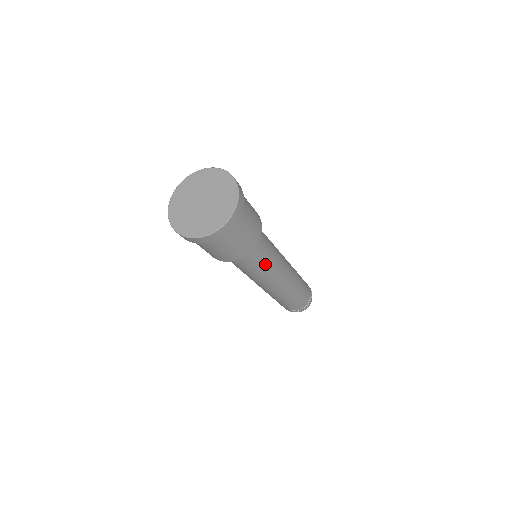
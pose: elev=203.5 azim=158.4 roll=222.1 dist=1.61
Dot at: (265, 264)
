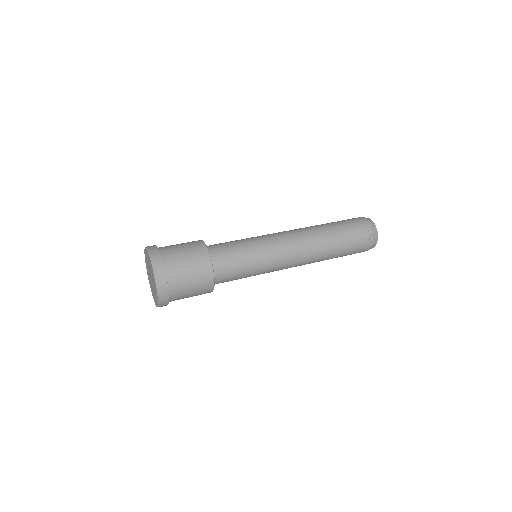
Dot at: occluded
